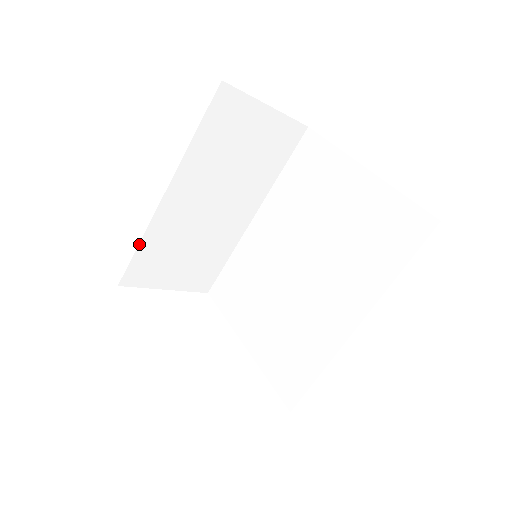
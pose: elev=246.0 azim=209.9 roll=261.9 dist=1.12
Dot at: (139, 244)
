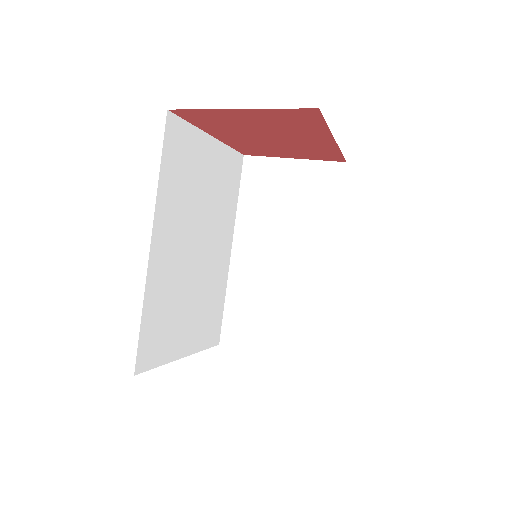
Dot at: (225, 300)
